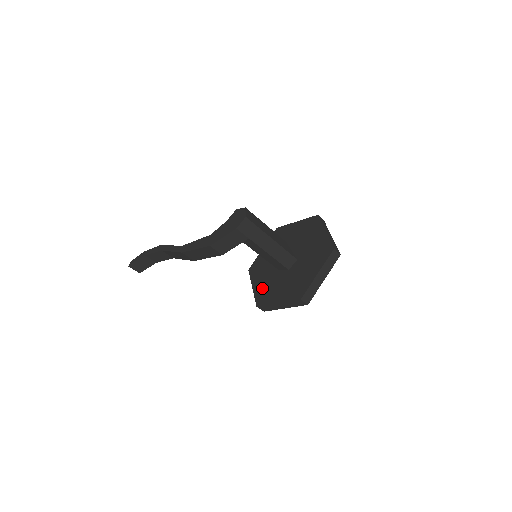
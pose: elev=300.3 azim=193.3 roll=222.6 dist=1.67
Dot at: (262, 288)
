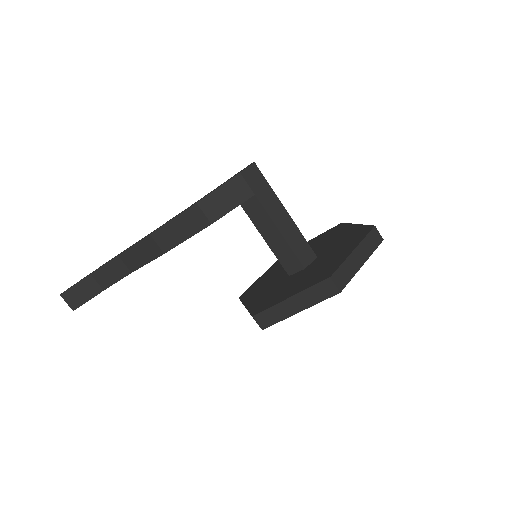
Dot at: (261, 299)
